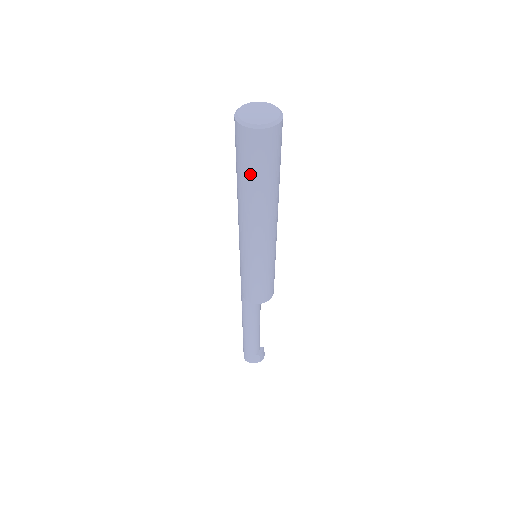
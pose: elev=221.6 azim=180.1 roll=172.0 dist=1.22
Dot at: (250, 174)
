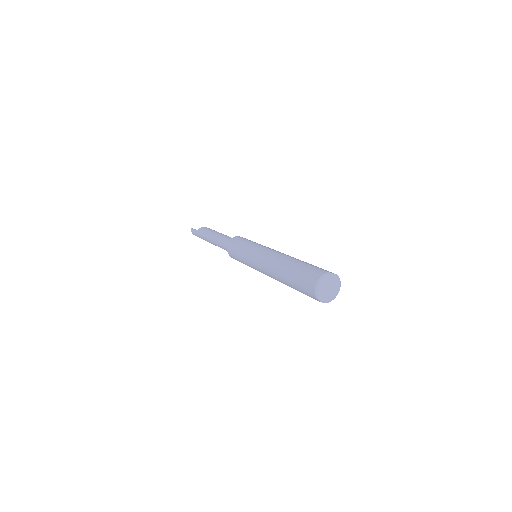
Dot at: (296, 289)
